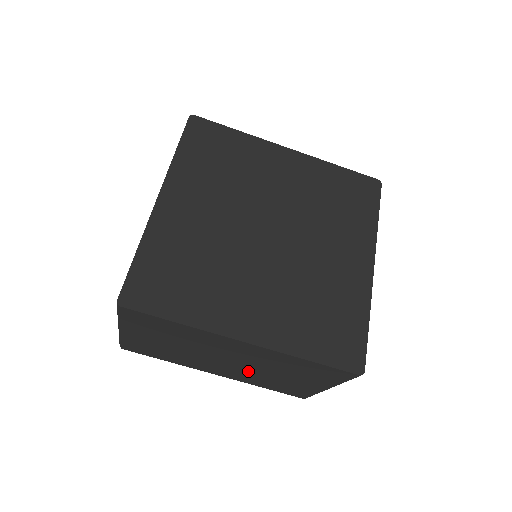
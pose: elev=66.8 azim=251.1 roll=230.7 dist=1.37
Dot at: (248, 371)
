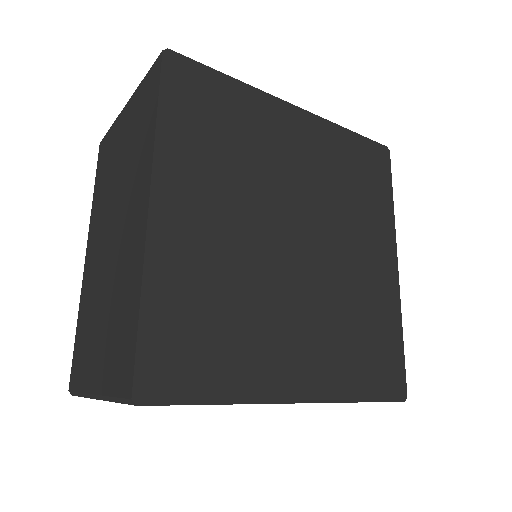
Dot at: occluded
